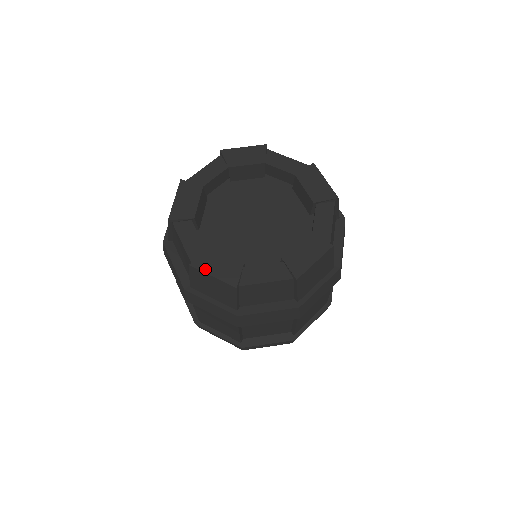
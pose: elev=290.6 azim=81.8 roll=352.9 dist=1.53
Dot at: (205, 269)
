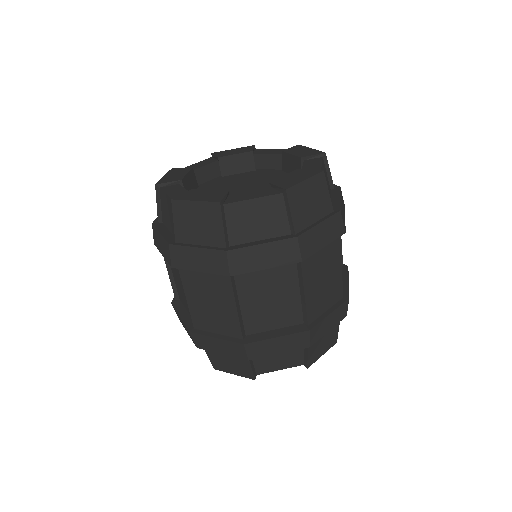
Dot at: (188, 198)
